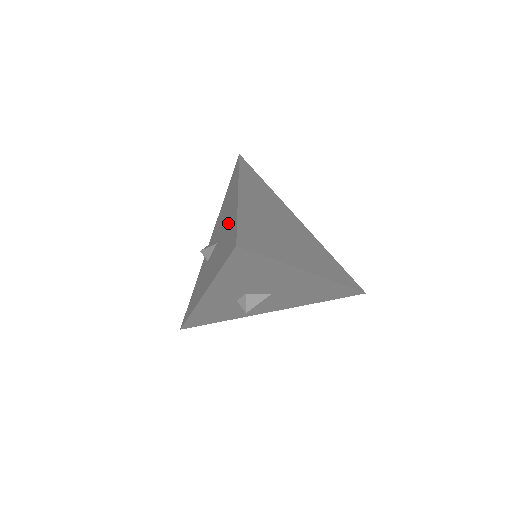
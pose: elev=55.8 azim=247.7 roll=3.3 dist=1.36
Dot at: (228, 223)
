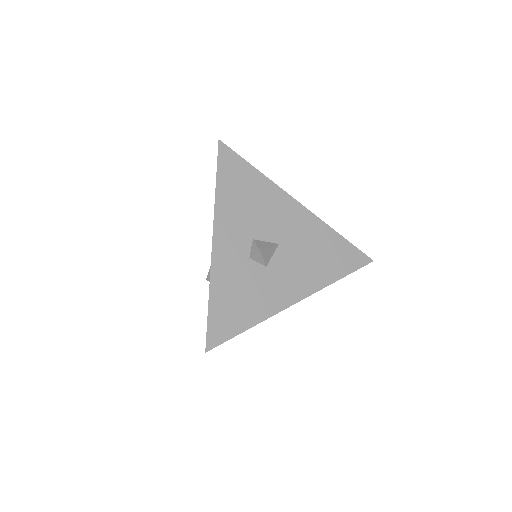
Dot at: occluded
